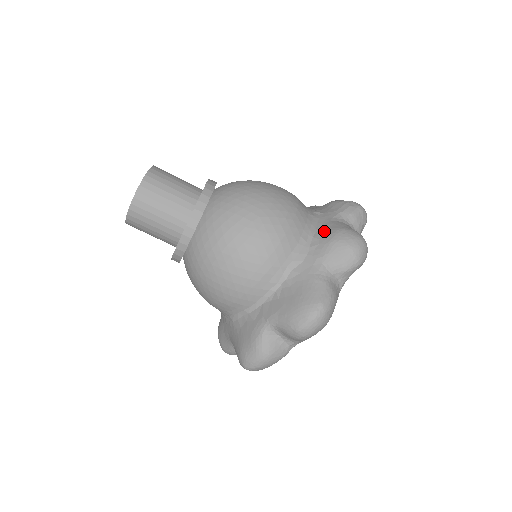
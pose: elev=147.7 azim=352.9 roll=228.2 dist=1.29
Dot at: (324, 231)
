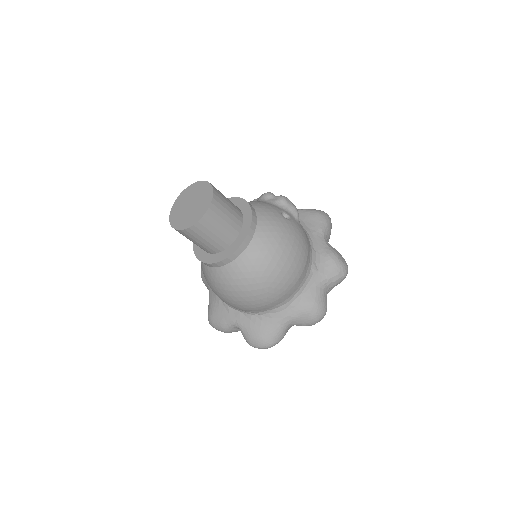
Dot at: (306, 298)
